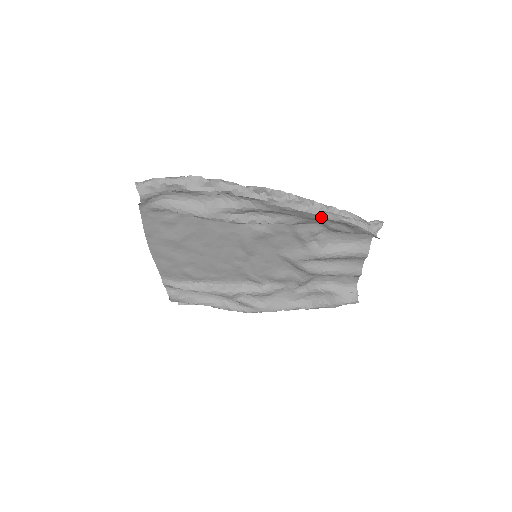
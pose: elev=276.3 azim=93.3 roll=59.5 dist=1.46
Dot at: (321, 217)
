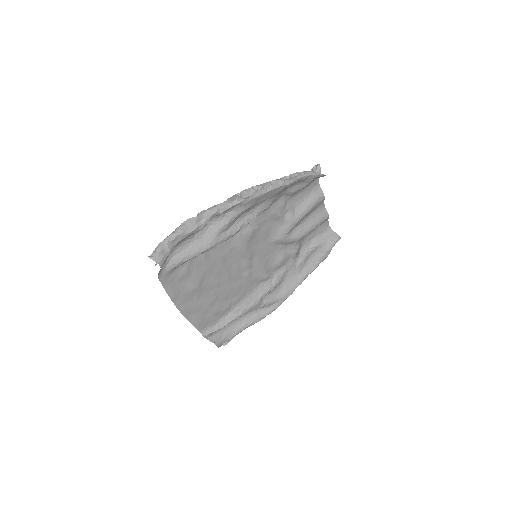
Dot at: (283, 187)
